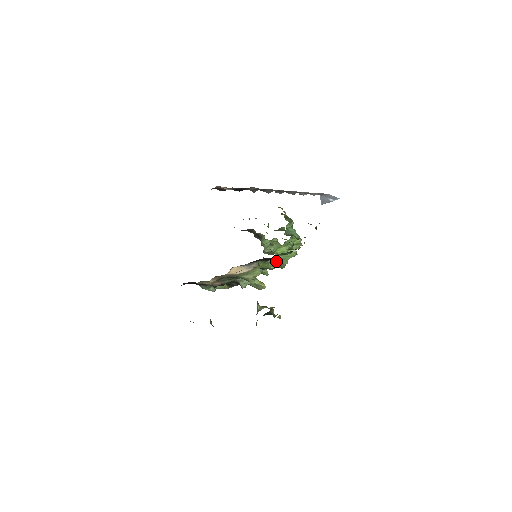
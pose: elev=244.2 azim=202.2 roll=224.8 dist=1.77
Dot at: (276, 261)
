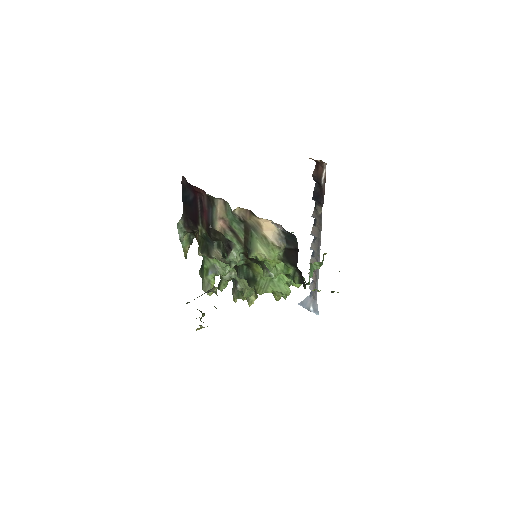
Dot at: (267, 279)
